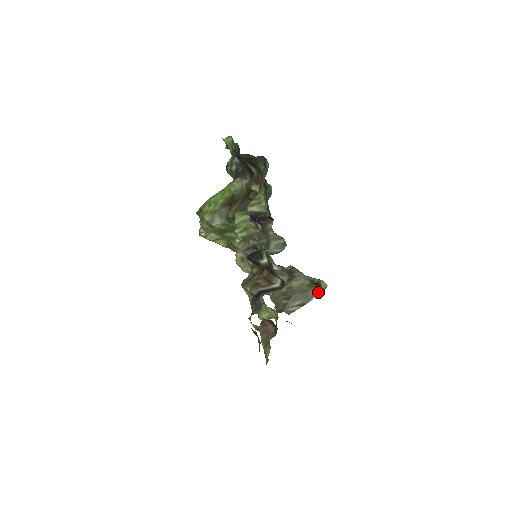
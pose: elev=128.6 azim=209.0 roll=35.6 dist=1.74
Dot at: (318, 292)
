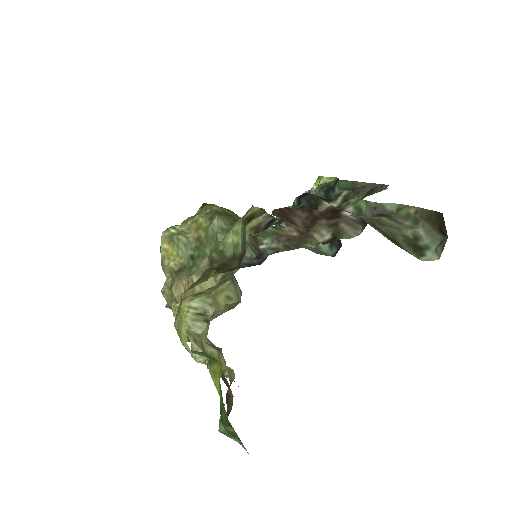
Dot at: (415, 256)
